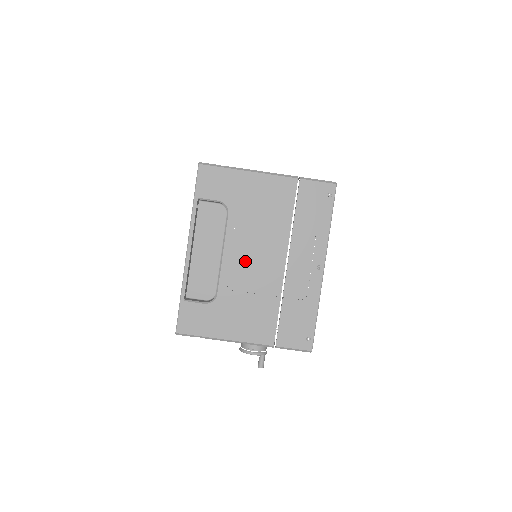
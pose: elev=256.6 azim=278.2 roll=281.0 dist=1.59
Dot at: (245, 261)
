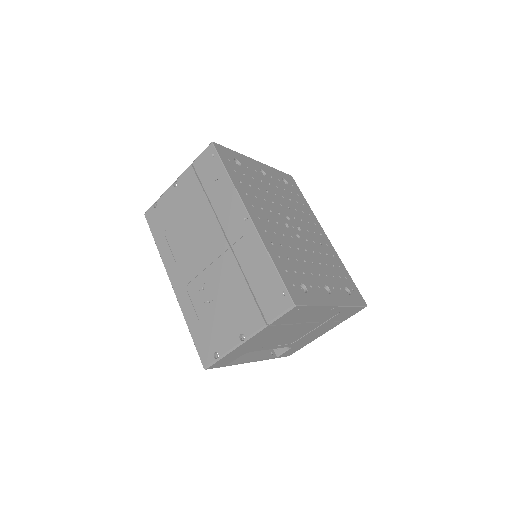
Dot at: (287, 339)
